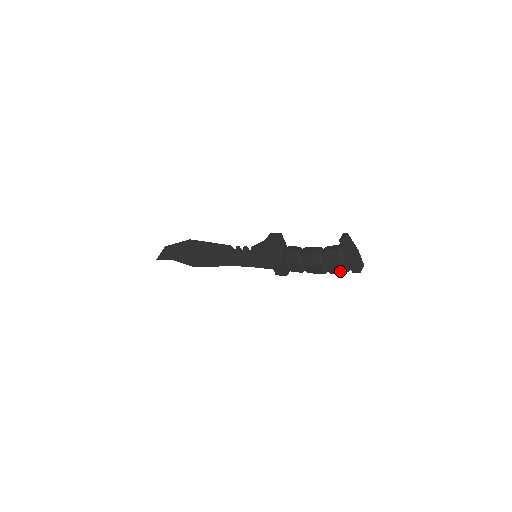
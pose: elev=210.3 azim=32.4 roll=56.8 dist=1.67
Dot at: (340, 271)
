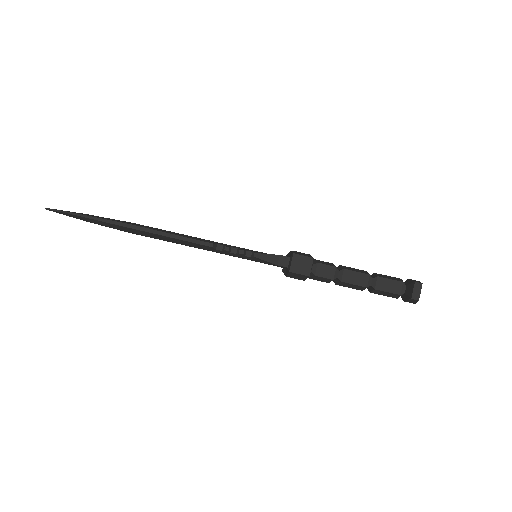
Dot at: occluded
